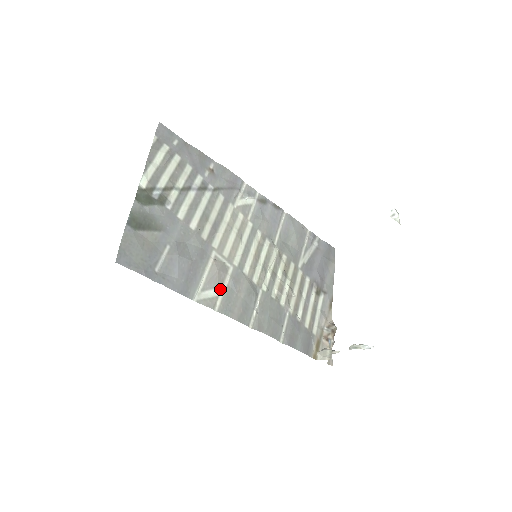
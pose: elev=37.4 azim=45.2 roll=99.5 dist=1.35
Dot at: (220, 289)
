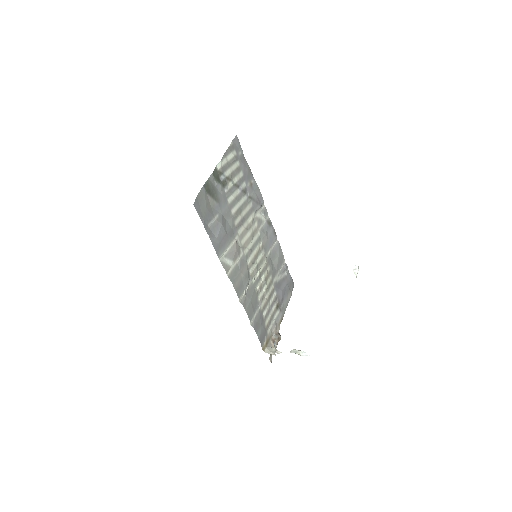
Dot at: (233, 263)
